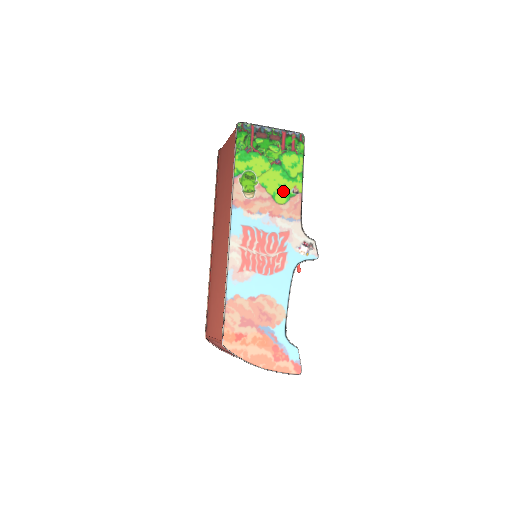
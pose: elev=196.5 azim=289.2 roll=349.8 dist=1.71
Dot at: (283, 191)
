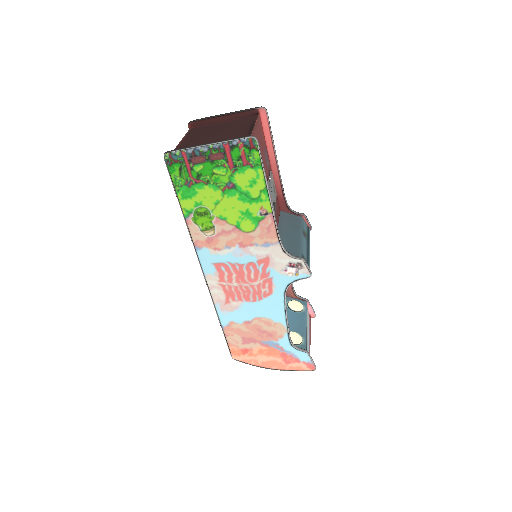
Dot at: (248, 217)
